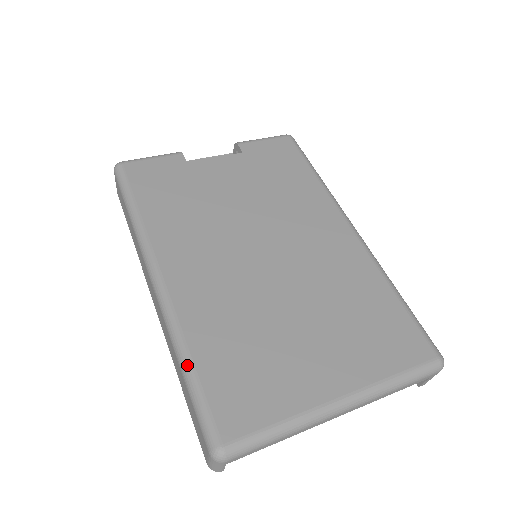
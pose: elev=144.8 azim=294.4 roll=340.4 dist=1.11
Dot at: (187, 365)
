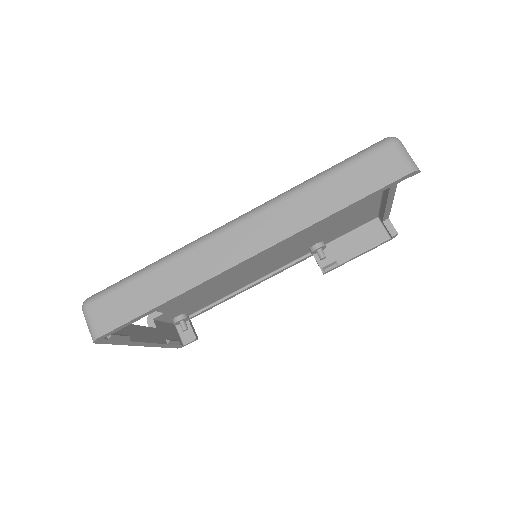
Dot at: (317, 175)
